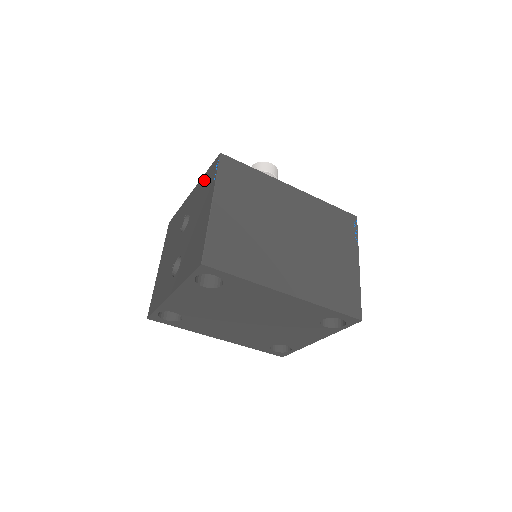
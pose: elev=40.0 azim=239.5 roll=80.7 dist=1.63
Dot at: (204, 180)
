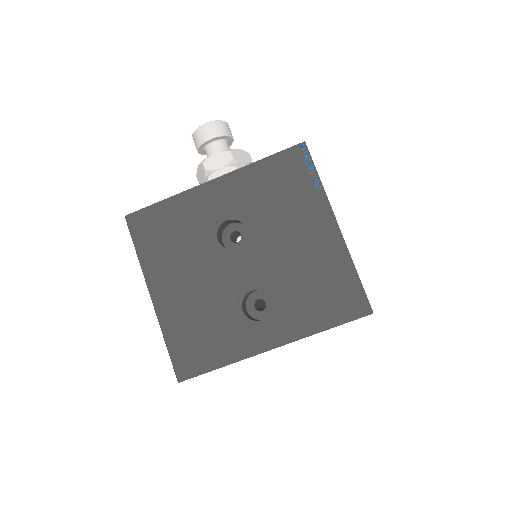
Dot at: (266, 173)
